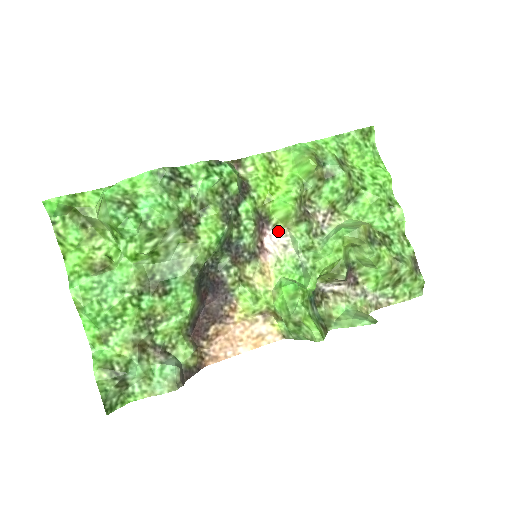
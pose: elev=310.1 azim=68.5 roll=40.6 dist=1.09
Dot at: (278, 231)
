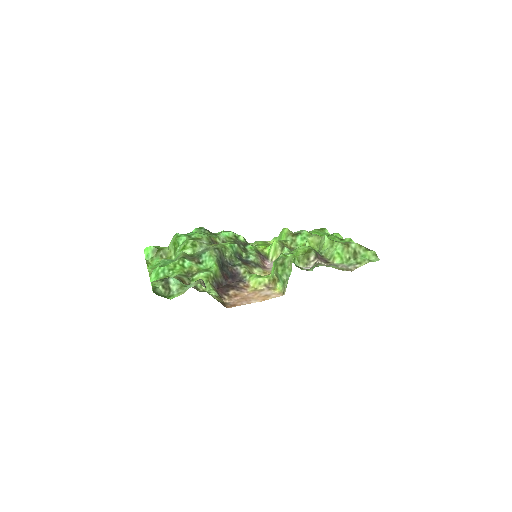
Dot at: occluded
